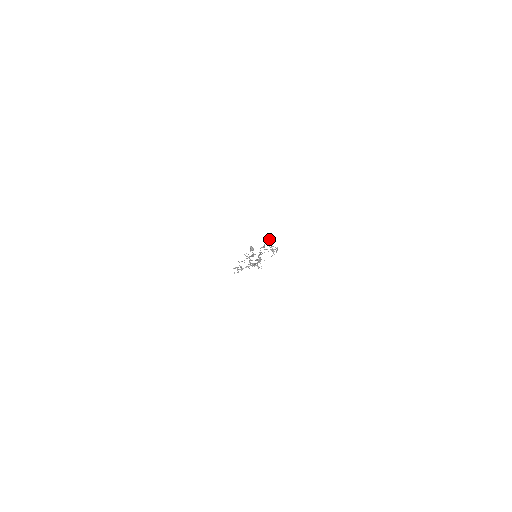
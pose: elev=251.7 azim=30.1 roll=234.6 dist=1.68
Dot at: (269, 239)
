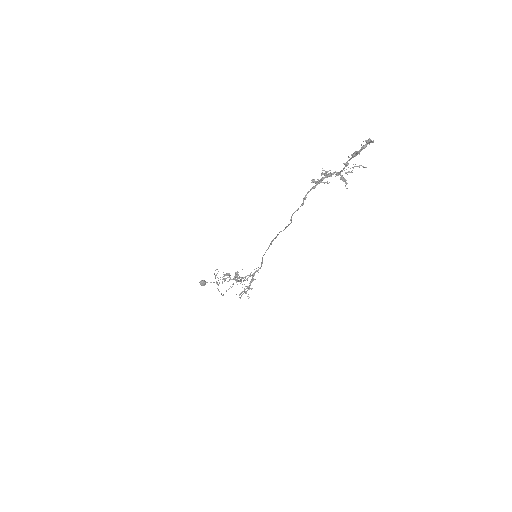
Dot at: (326, 171)
